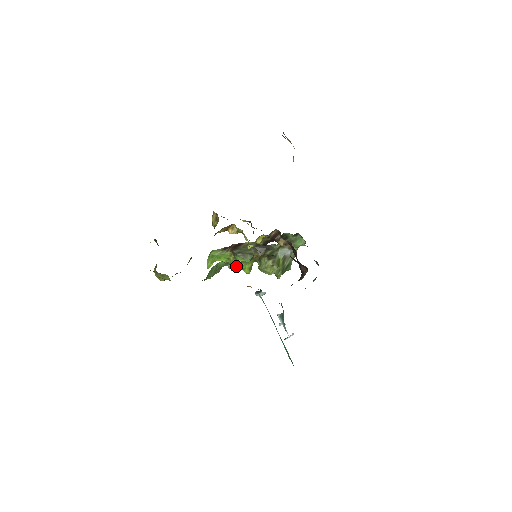
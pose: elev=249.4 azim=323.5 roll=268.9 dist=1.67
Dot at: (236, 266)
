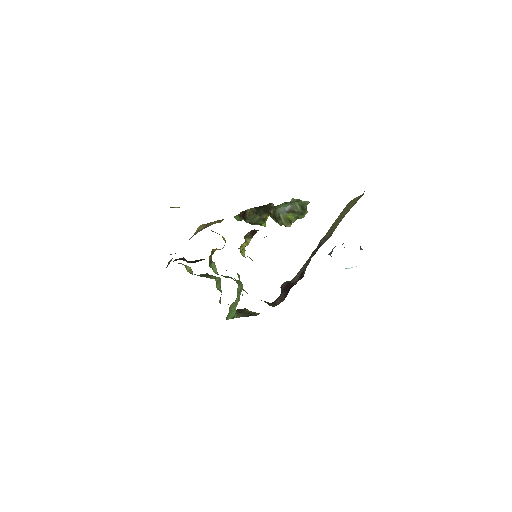
Dot at: occluded
